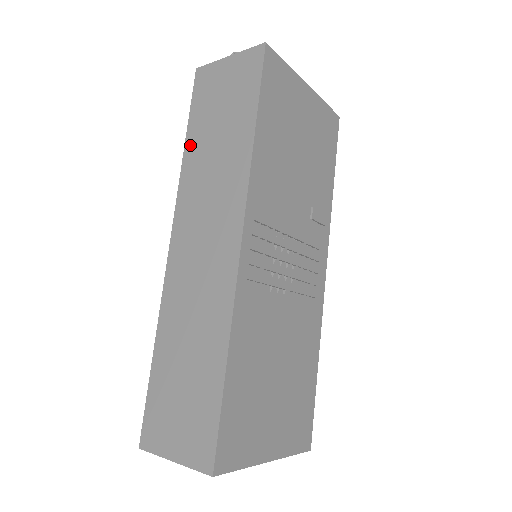
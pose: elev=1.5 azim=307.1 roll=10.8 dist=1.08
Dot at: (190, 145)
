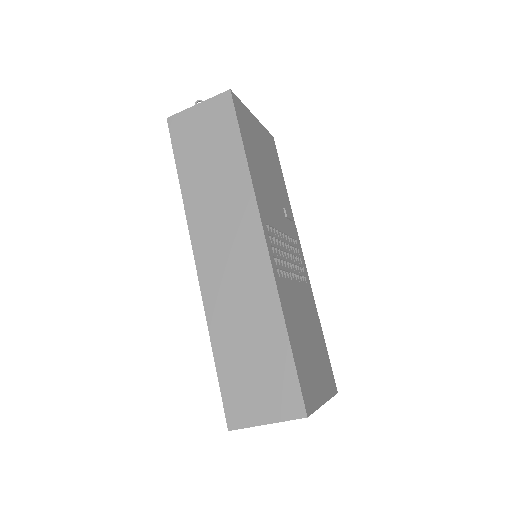
Dot at: (185, 180)
